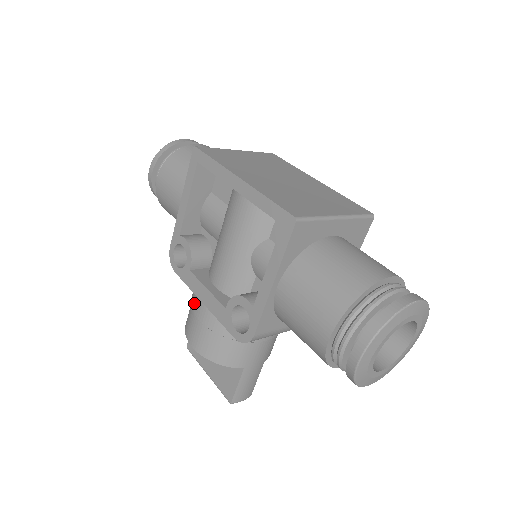
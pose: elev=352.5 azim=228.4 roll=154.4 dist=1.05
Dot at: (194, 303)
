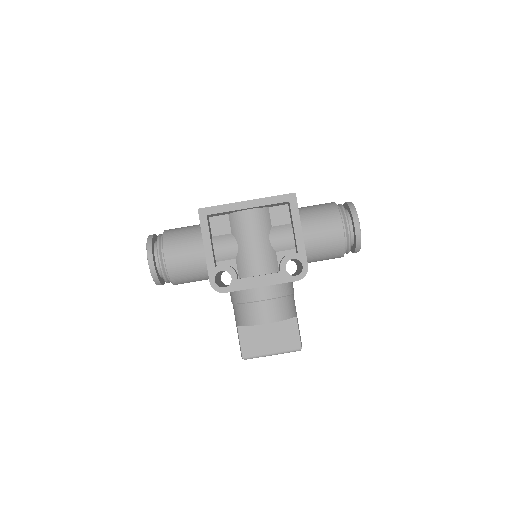
Dot at: (253, 296)
